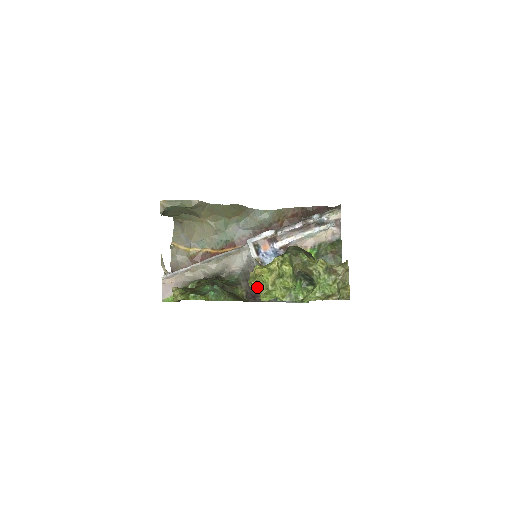
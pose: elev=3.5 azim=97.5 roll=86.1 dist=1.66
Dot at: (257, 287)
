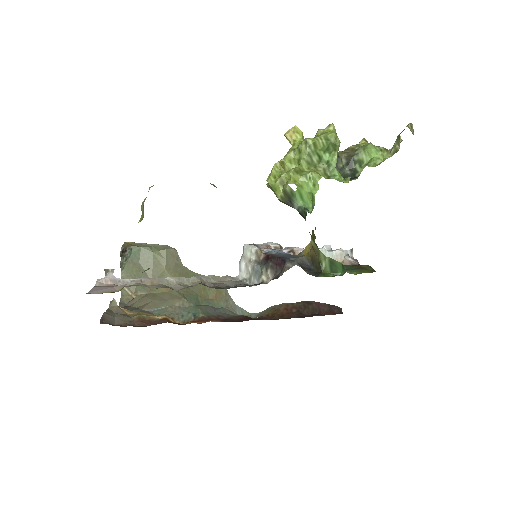
Dot at: (282, 171)
